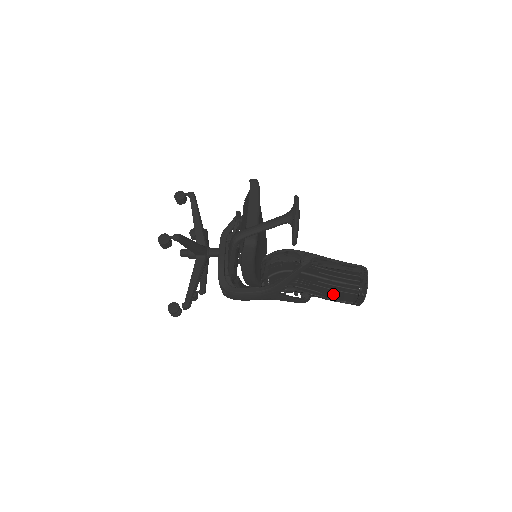
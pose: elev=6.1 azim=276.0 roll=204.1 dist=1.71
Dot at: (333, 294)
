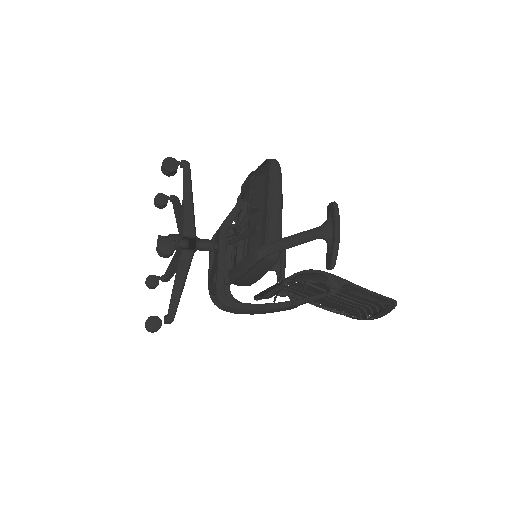
Dot at: (328, 303)
